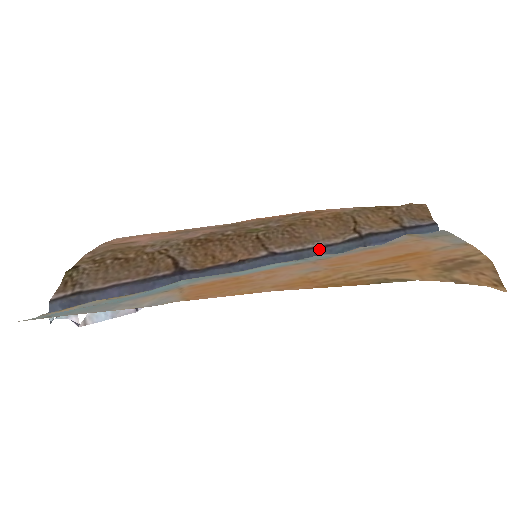
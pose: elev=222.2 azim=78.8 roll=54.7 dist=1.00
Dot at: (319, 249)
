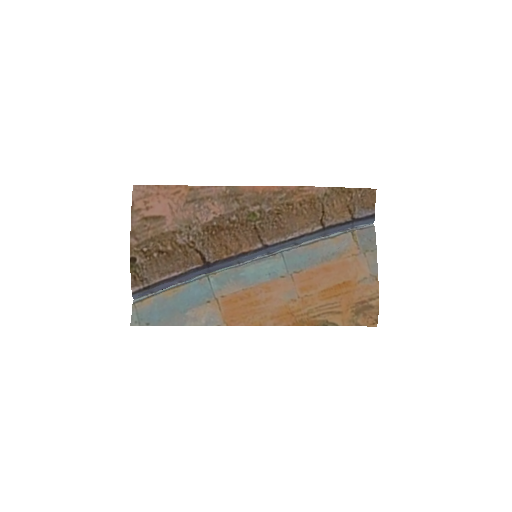
Dot at: (295, 241)
